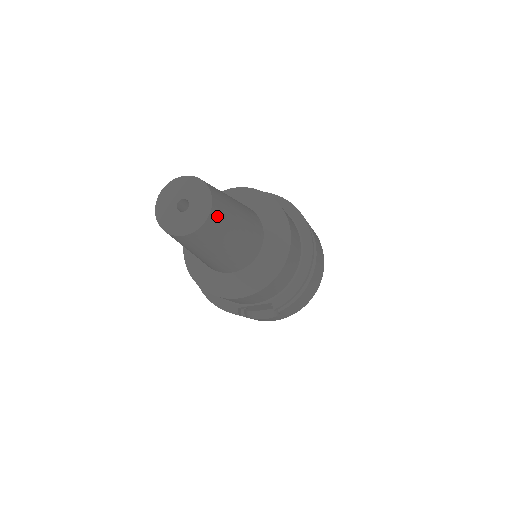
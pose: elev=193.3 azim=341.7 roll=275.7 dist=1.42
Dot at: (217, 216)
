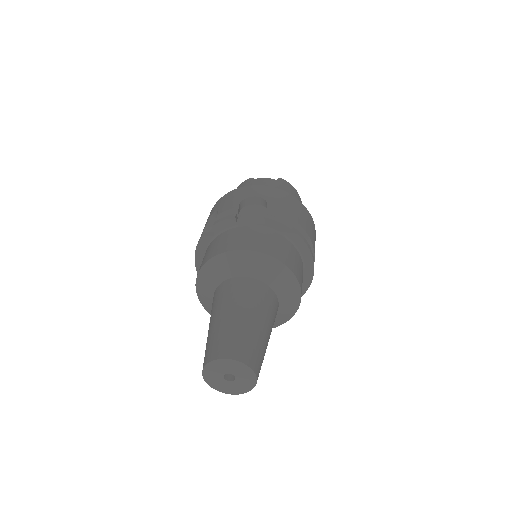
Dot at: occluded
